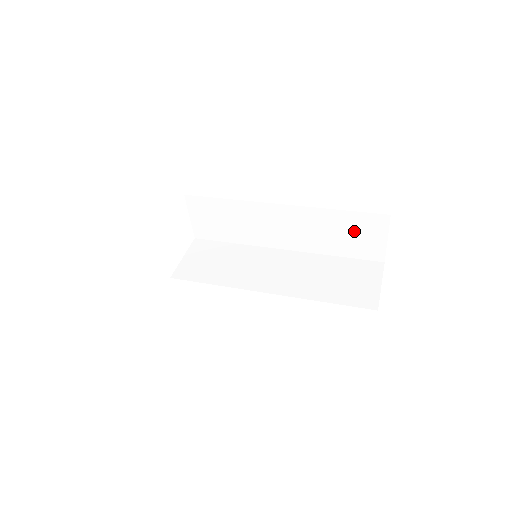
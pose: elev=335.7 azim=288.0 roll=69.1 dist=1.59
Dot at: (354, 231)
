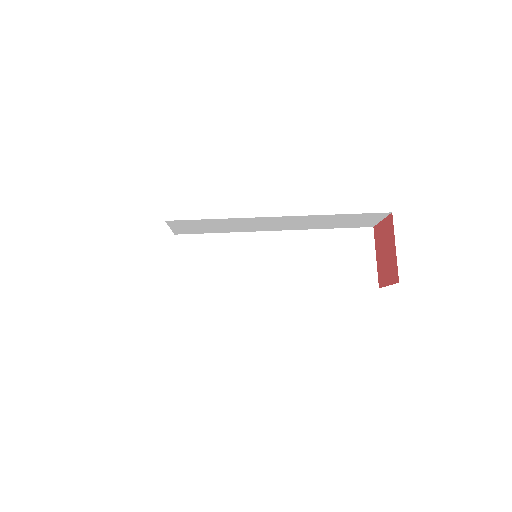
Dot at: (352, 220)
